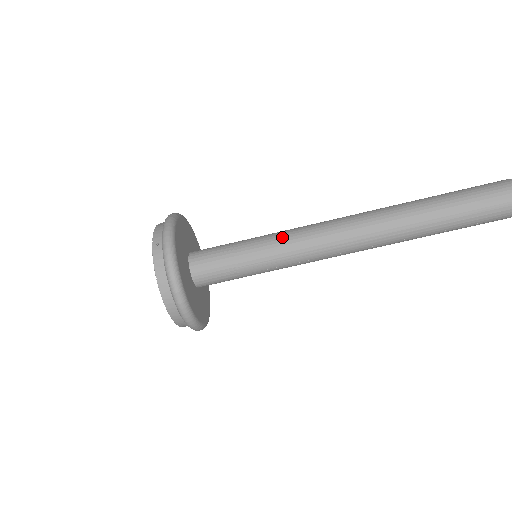
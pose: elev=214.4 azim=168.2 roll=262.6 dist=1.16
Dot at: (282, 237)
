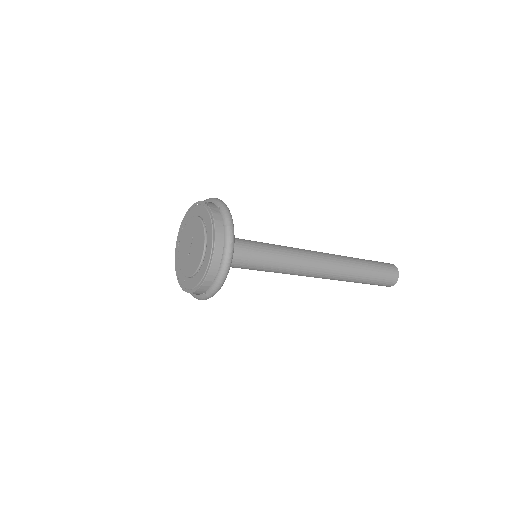
Dot at: (278, 245)
